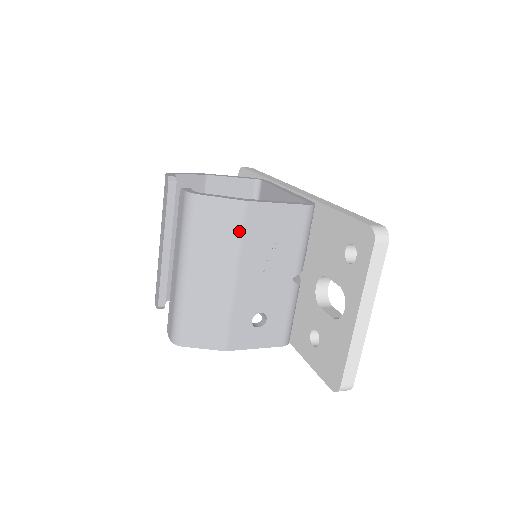
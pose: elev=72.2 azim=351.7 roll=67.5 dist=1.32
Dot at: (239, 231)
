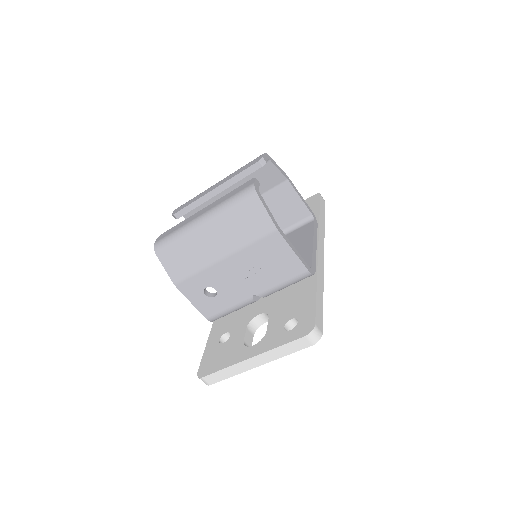
Dot at: (255, 238)
